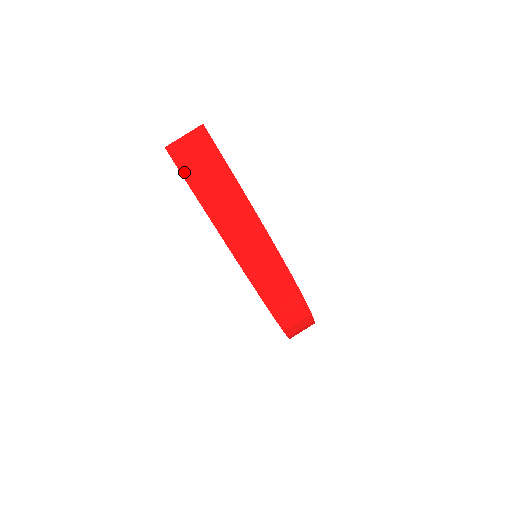
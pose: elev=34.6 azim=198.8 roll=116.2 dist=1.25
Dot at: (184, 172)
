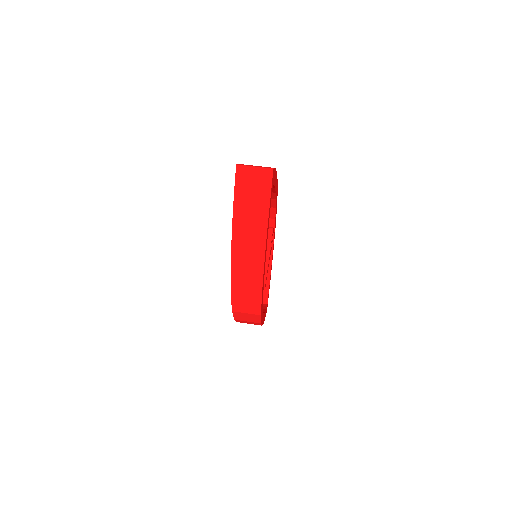
Dot at: (237, 190)
